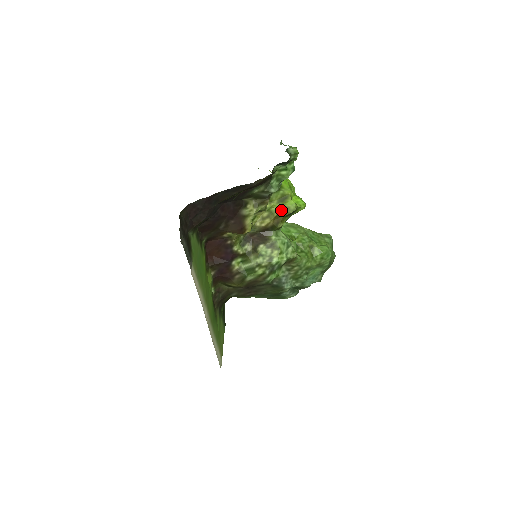
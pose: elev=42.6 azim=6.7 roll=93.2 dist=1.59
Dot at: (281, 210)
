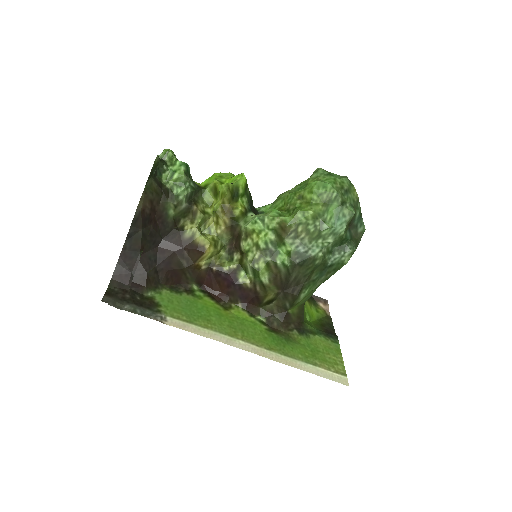
Dot at: (221, 201)
